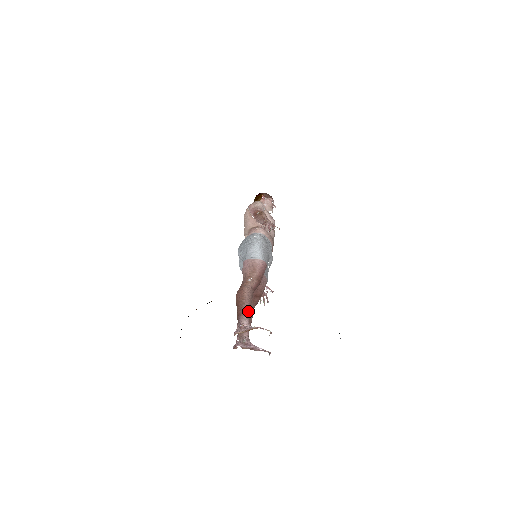
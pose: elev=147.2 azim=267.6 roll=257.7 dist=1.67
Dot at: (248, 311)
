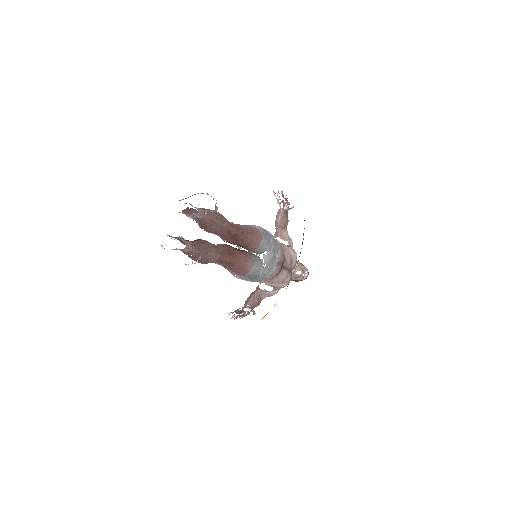
Dot at: (207, 213)
